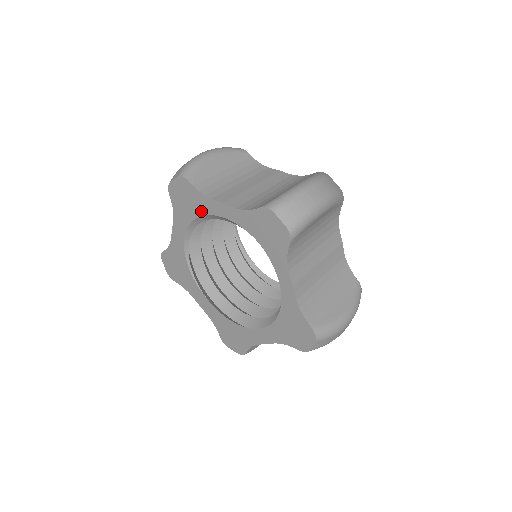
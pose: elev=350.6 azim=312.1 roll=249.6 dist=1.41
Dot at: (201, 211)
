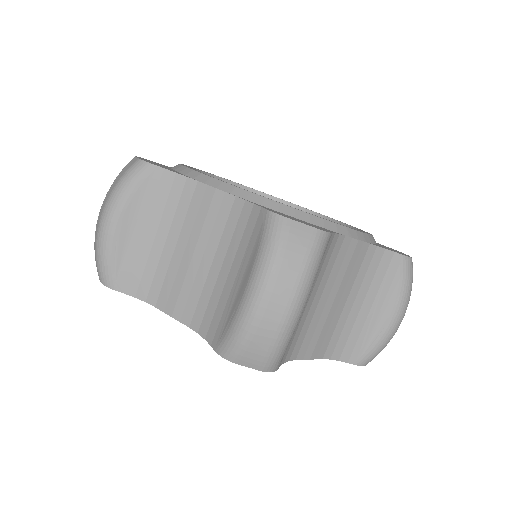
Dot at: occluded
